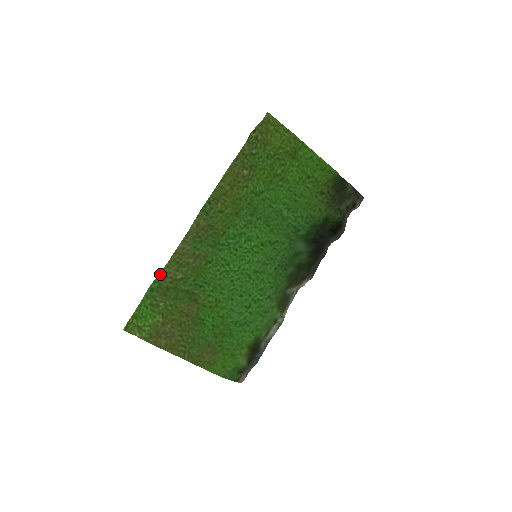
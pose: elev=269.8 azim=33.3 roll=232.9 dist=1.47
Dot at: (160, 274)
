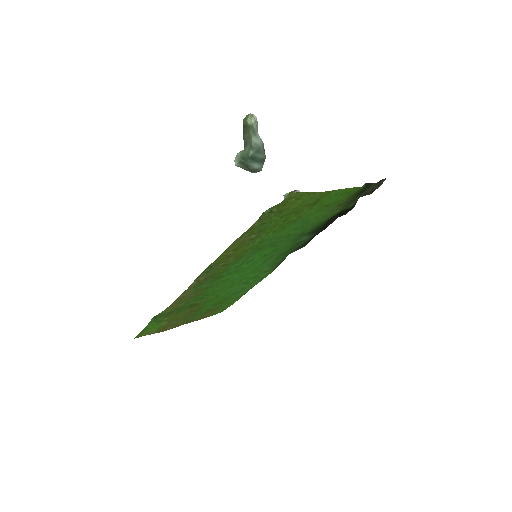
Dot at: (162, 312)
